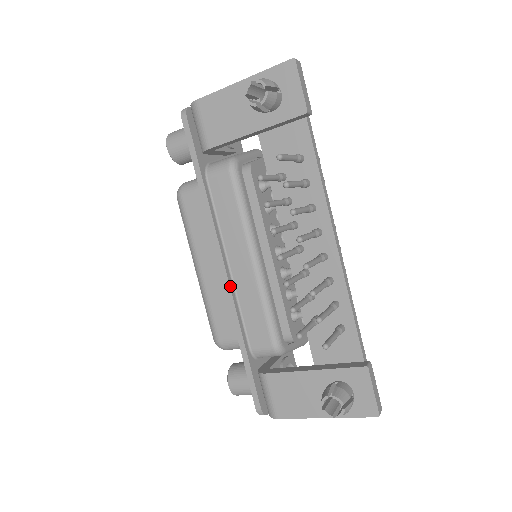
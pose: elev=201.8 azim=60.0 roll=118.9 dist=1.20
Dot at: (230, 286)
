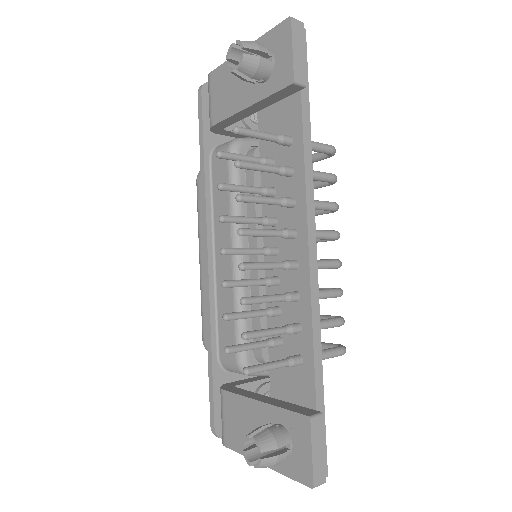
Dot at: (209, 281)
